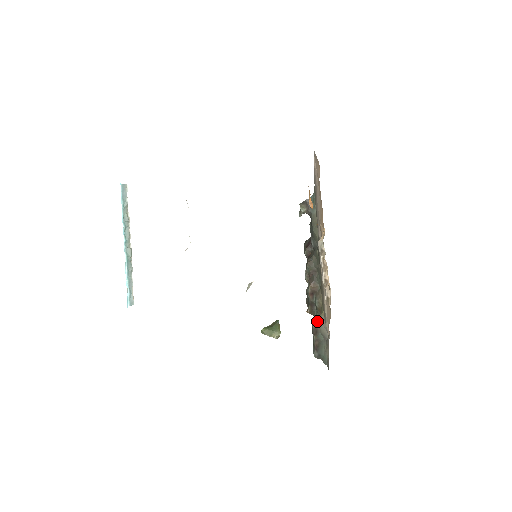
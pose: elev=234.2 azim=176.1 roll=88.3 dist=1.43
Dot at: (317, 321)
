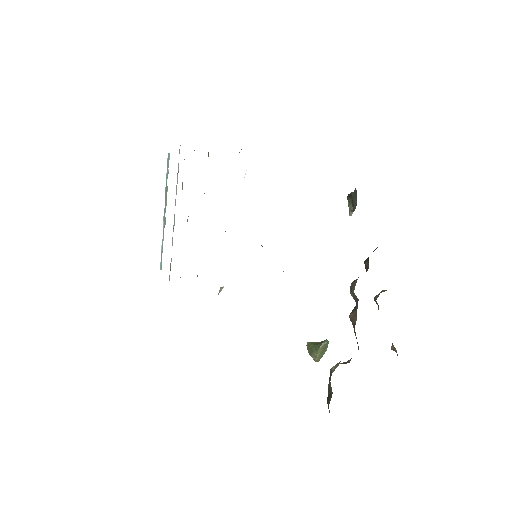
Dot at: (334, 366)
